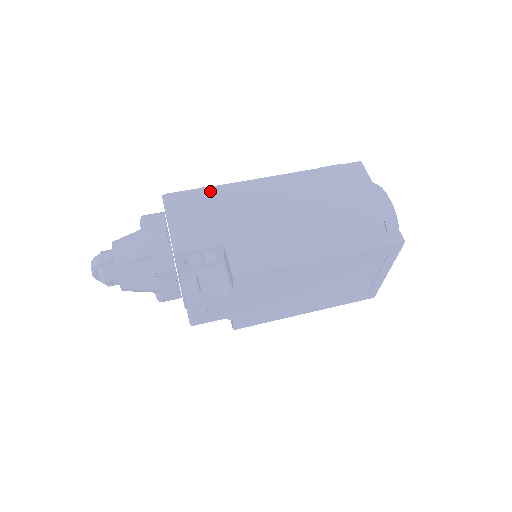
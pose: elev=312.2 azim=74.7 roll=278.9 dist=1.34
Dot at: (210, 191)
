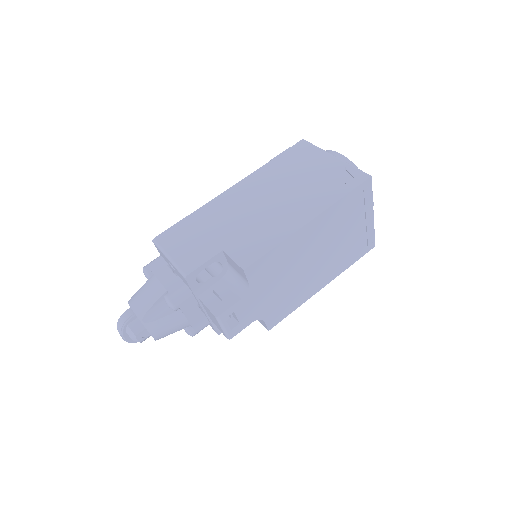
Dot at: (191, 218)
